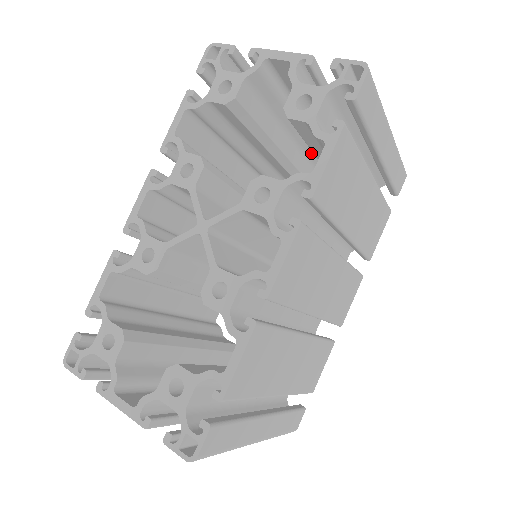
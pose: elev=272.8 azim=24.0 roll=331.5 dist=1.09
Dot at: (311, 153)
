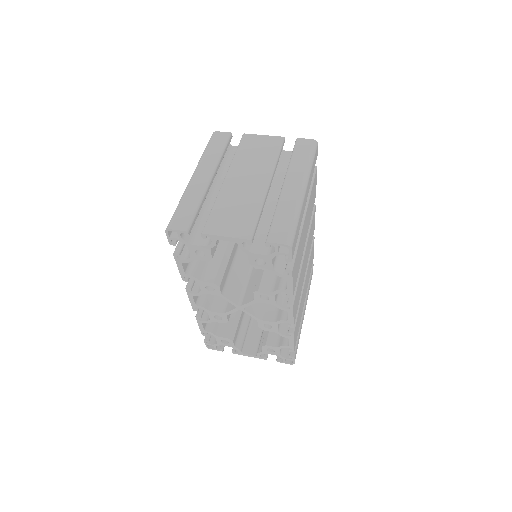
Dot at: occluded
